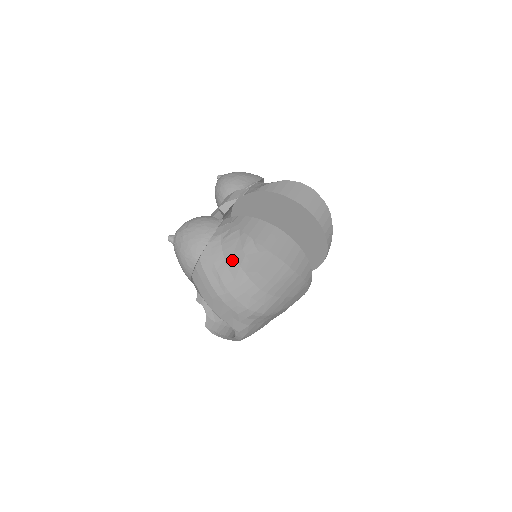
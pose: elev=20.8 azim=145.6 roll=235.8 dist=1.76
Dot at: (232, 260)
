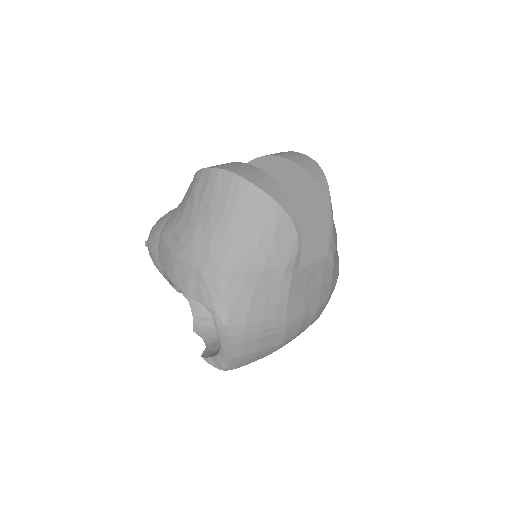
Dot at: (186, 207)
